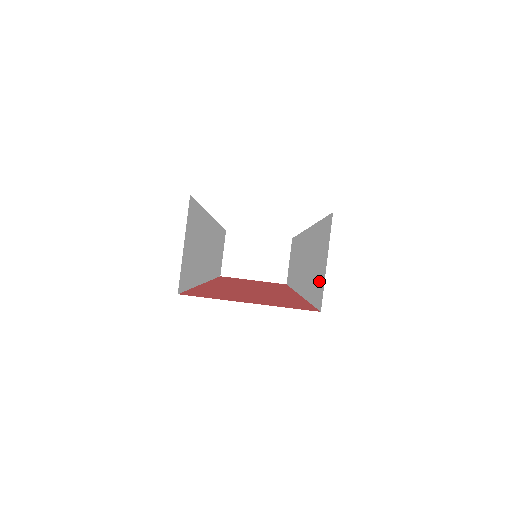
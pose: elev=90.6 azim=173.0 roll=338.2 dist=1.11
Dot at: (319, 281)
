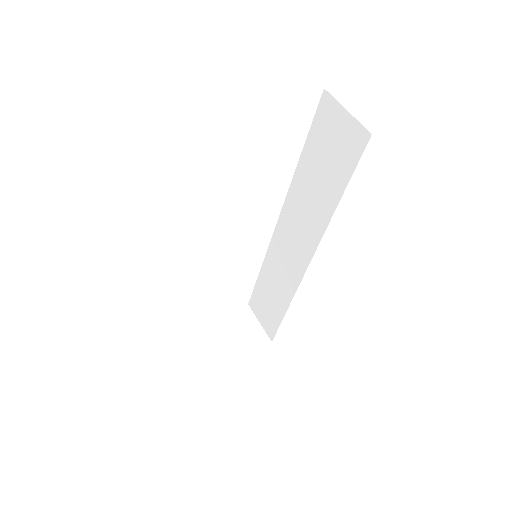
Dot at: (347, 143)
